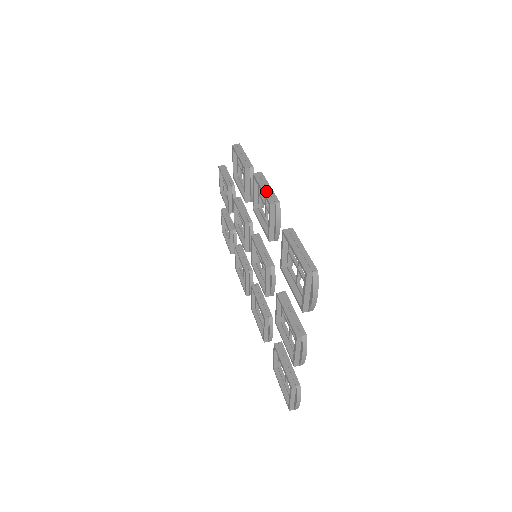
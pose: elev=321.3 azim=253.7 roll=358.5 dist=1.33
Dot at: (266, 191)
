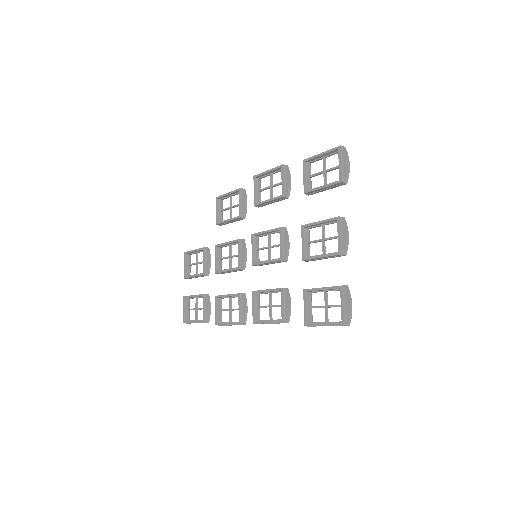
Dot at: (273, 169)
